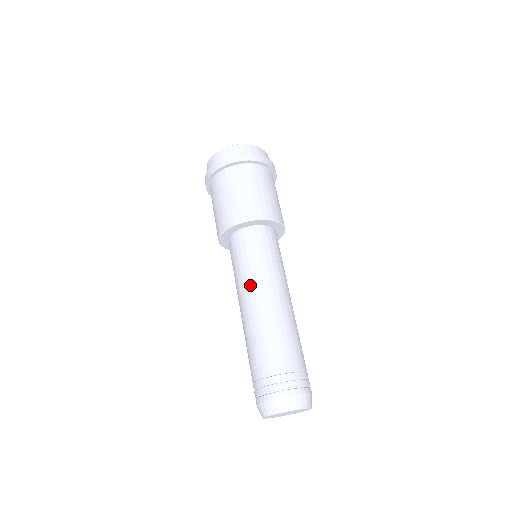
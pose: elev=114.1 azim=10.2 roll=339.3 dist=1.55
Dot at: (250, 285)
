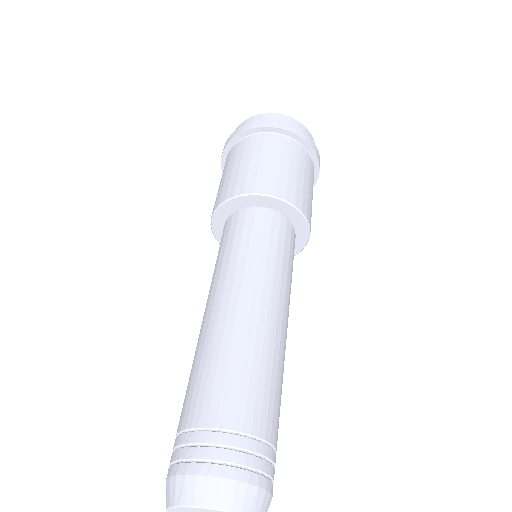
Dot at: (210, 290)
